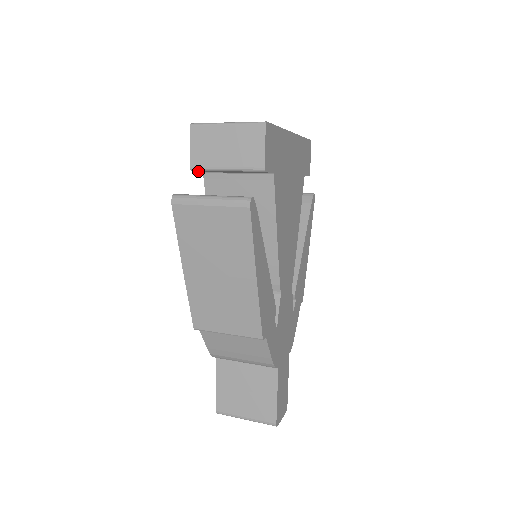
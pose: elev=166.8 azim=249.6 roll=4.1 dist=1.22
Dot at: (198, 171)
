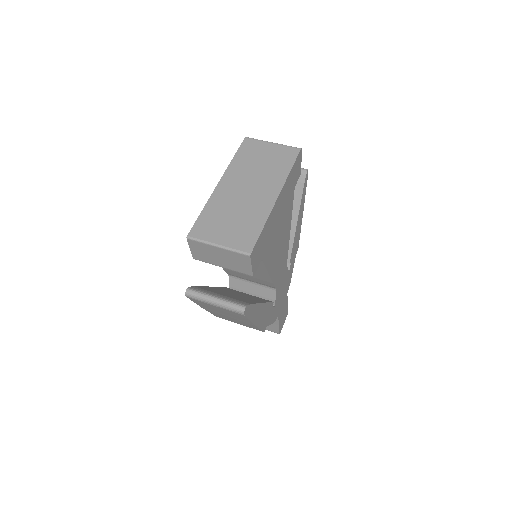
Dot at: occluded
